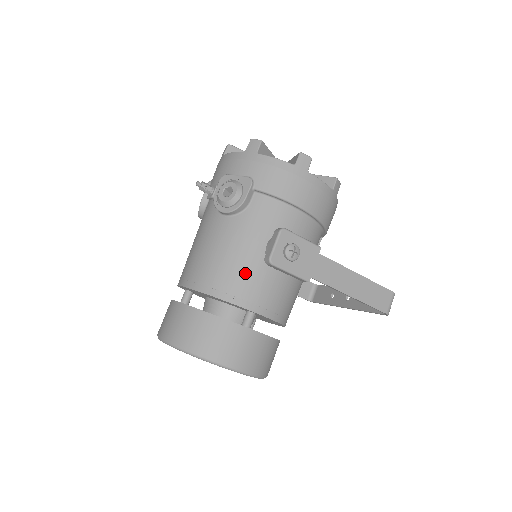
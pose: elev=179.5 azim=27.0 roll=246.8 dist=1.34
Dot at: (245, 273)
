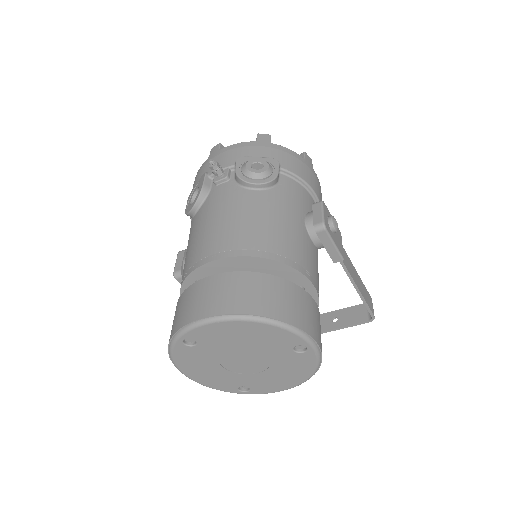
Dot at: (296, 241)
